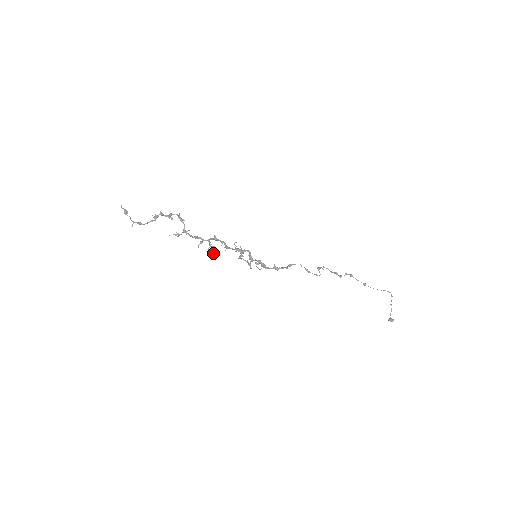
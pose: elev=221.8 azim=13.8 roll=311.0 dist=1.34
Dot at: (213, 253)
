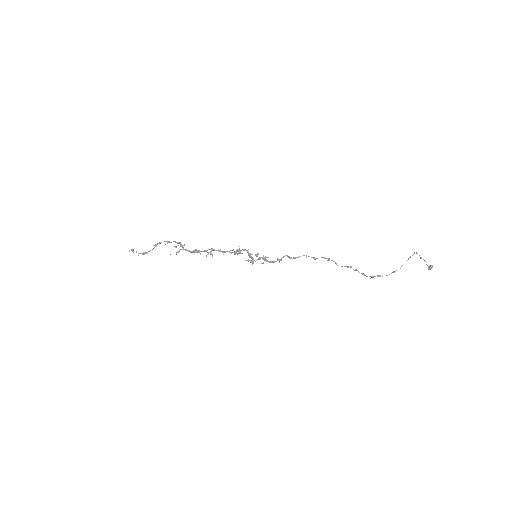
Dot at: (212, 256)
